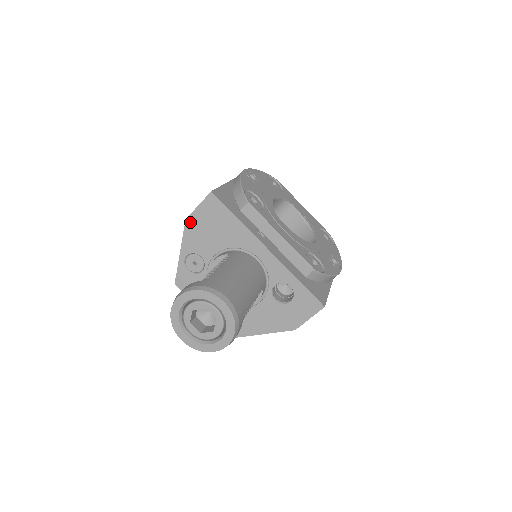
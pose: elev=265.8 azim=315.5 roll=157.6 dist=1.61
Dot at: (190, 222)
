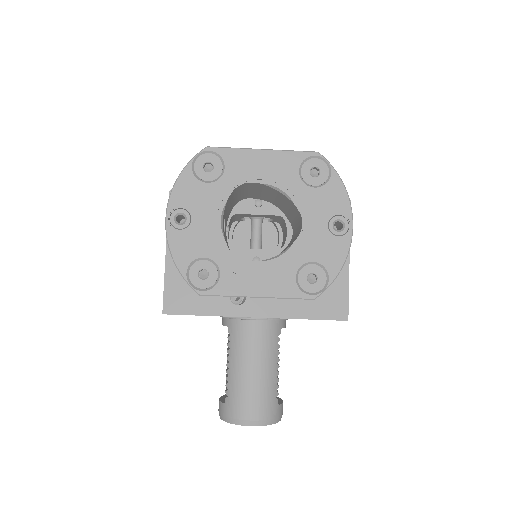
Dot at: occluded
